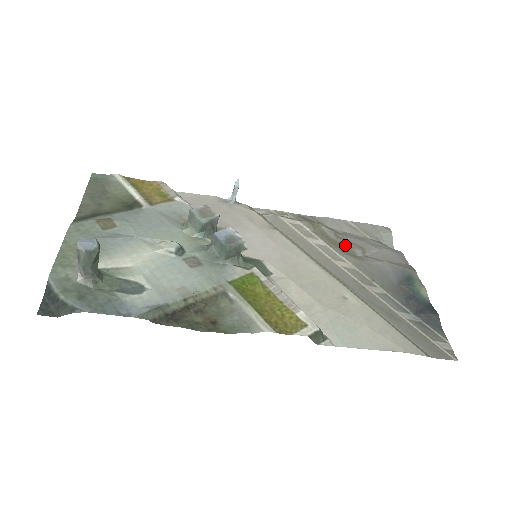
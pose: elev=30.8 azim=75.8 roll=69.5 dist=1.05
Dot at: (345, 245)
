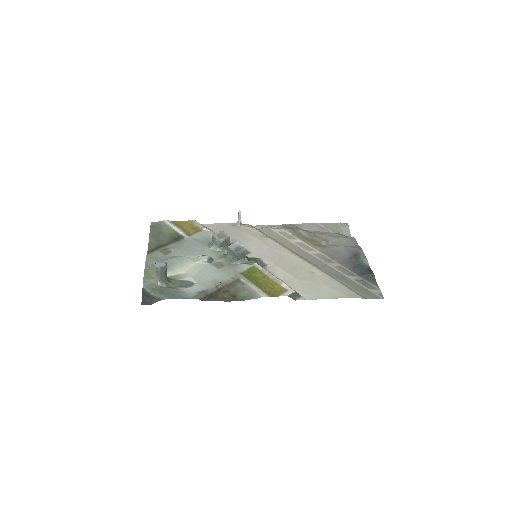
Dot at: (315, 240)
